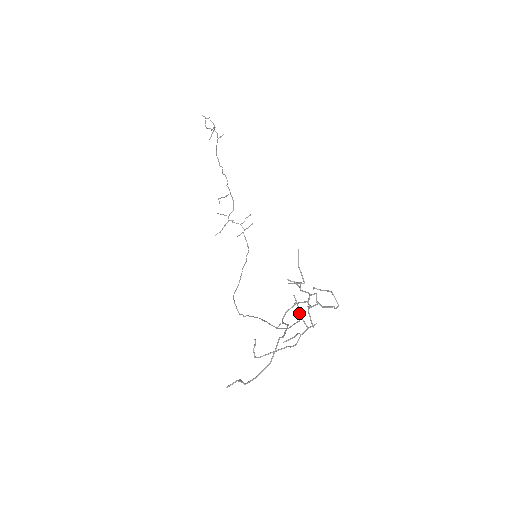
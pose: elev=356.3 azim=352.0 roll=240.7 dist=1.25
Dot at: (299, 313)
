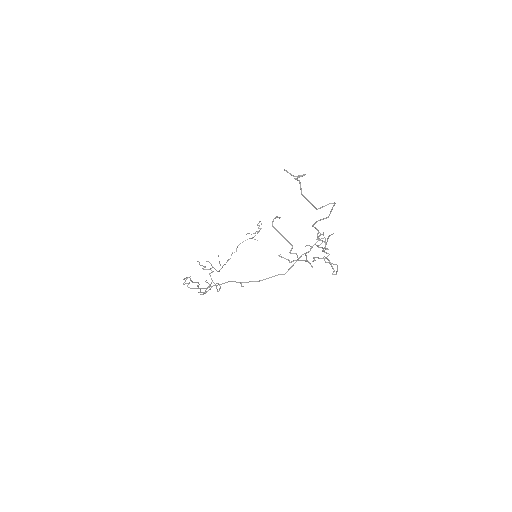
Dot at: (306, 253)
